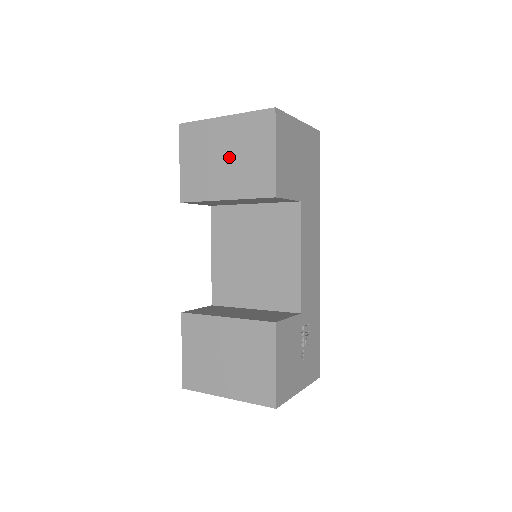
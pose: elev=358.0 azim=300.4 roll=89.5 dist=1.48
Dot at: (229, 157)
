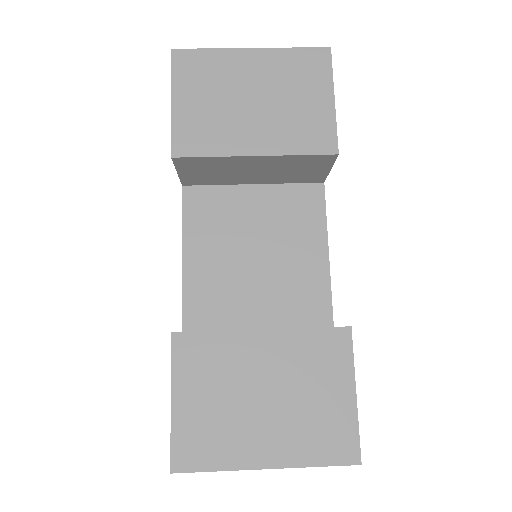
Dot at: (262, 99)
